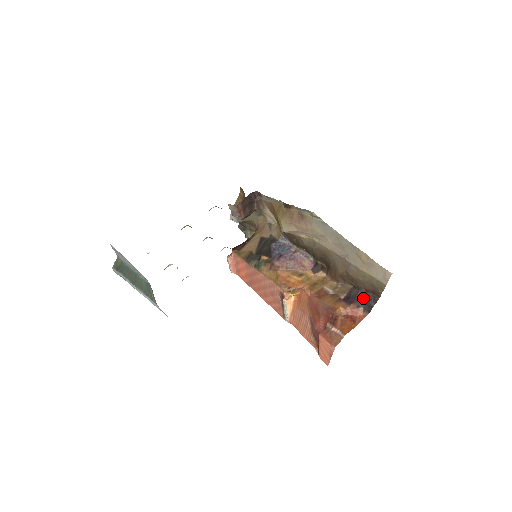
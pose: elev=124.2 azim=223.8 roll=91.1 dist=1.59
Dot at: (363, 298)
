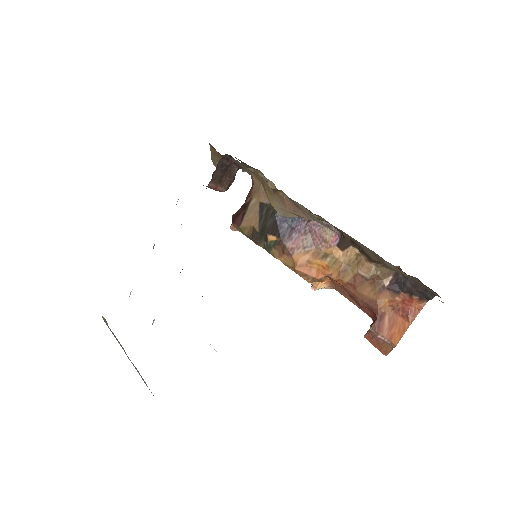
Dot at: (415, 287)
